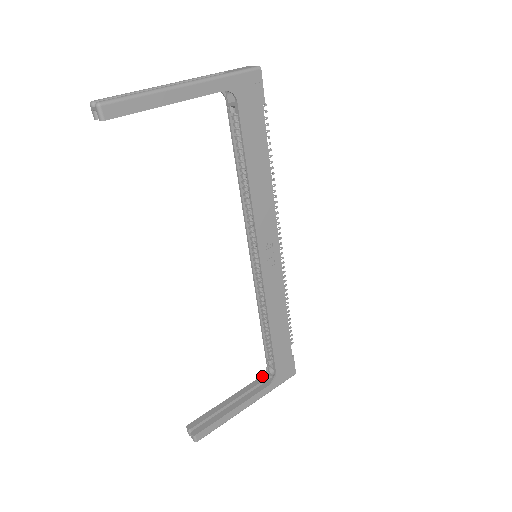
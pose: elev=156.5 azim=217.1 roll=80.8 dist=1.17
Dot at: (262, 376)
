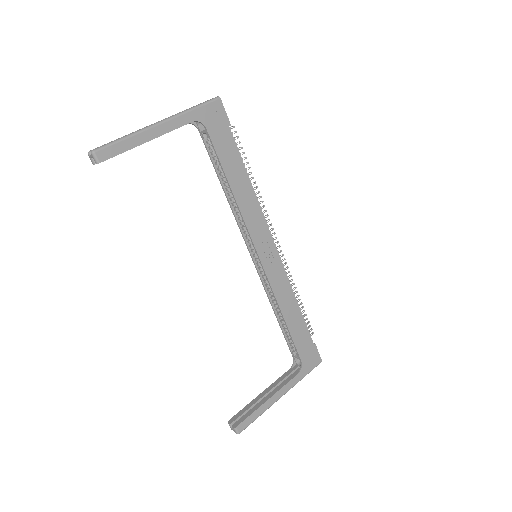
Dot at: (291, 368)
